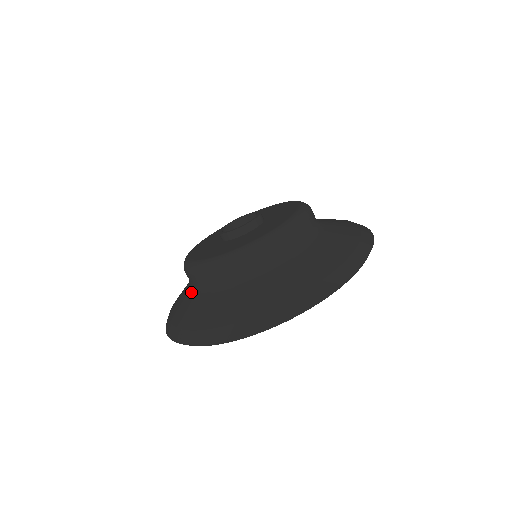
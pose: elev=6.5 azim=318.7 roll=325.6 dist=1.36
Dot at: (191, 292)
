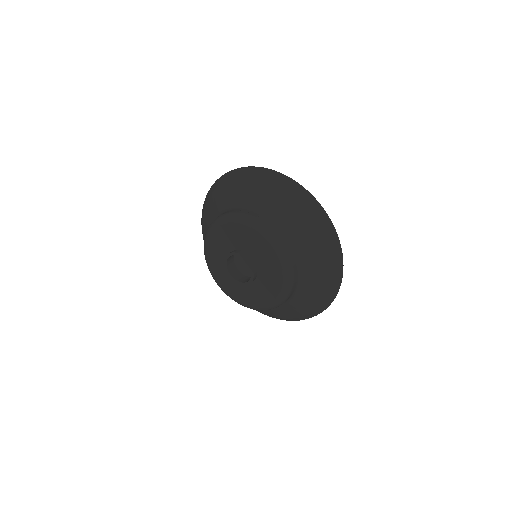
Dot at: occluded
